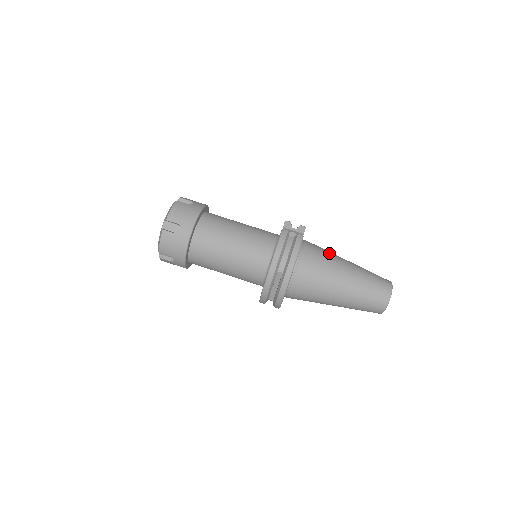
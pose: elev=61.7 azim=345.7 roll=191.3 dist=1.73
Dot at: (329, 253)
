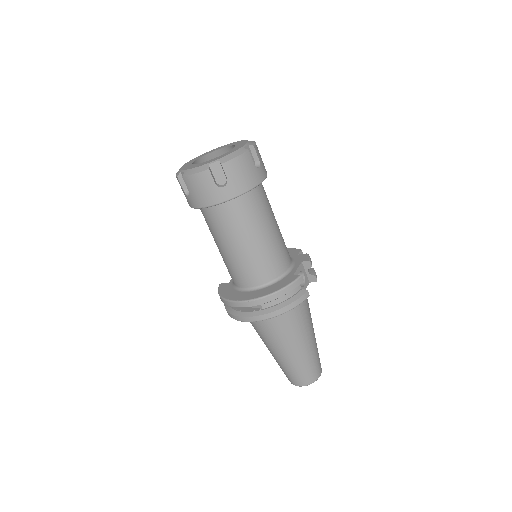
Dot at: (309, 316)
